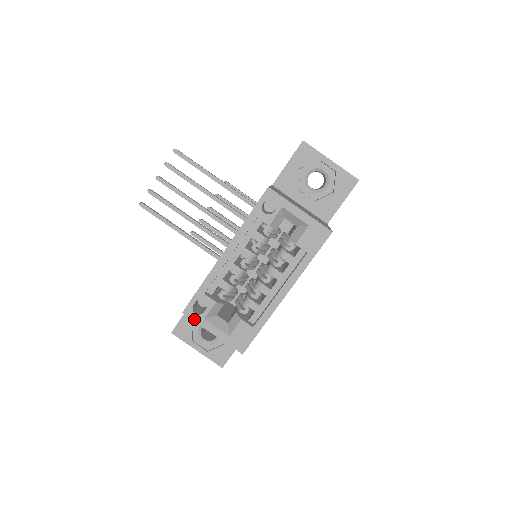
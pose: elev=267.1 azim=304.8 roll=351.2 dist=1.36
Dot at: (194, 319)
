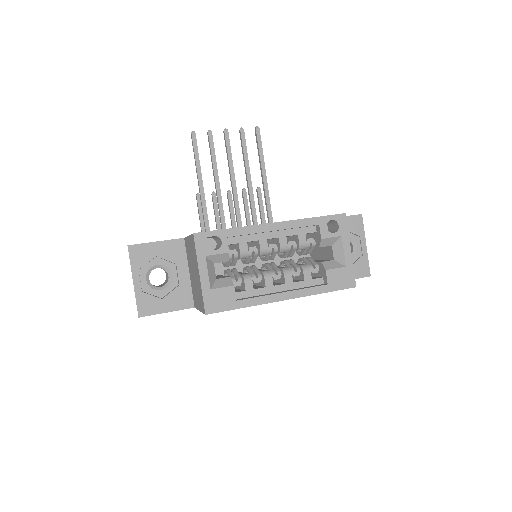
Dot at: (198, 248)
